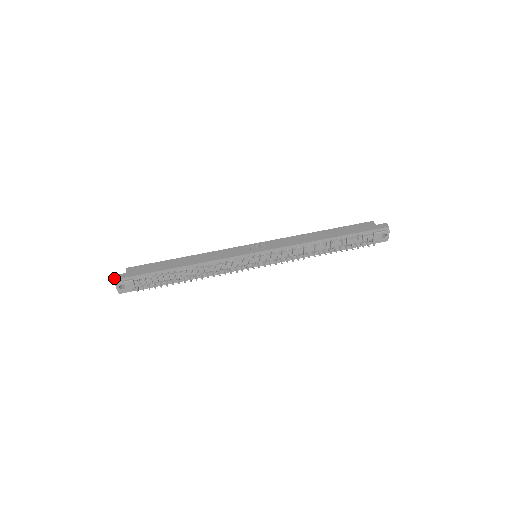
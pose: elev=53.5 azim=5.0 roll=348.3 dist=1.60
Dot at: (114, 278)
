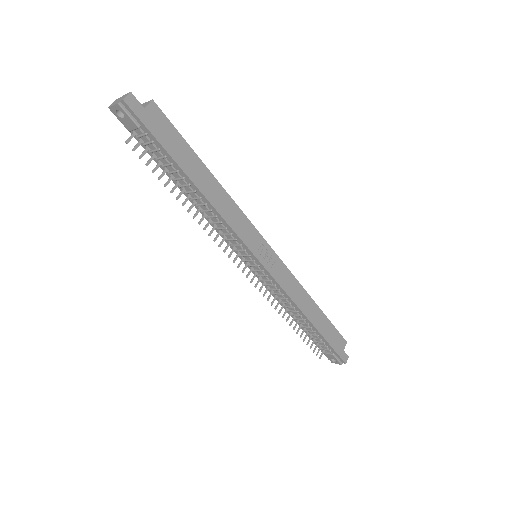
Dot at: (126, 97)
